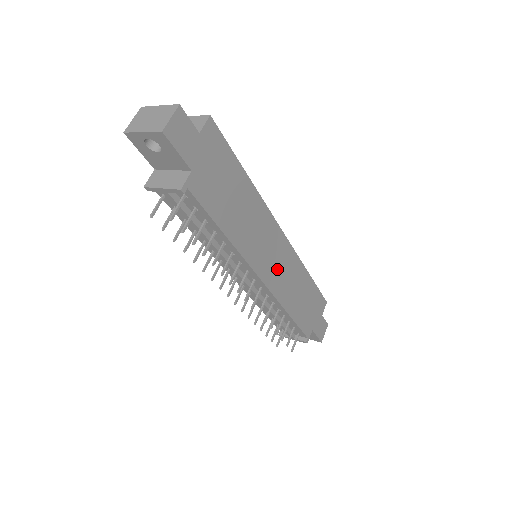
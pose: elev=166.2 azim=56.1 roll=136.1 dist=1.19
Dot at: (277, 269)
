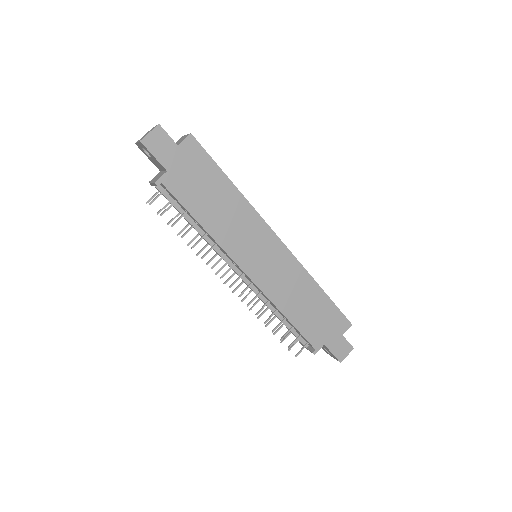
Dot at: (269, 270)
